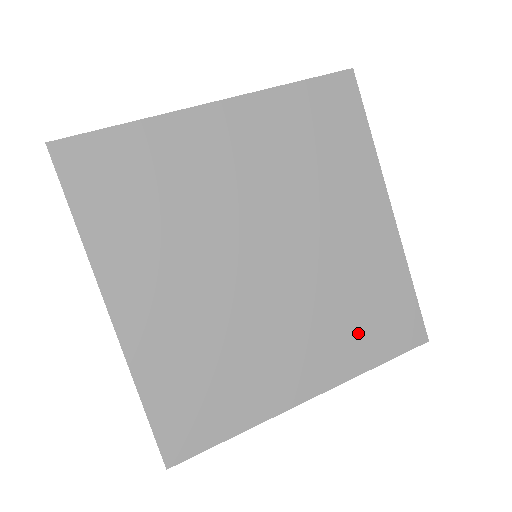
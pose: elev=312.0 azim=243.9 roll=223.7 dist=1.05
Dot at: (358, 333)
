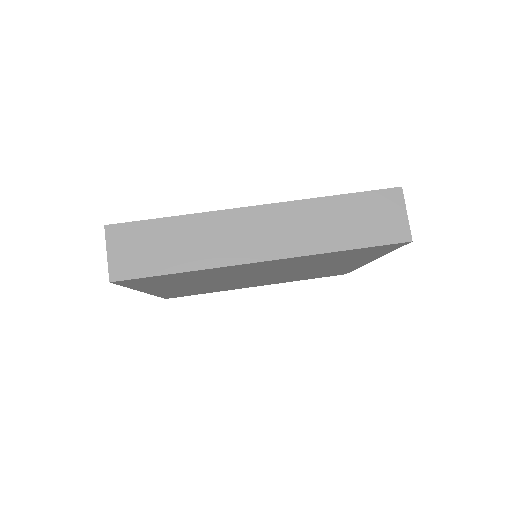
Dot at: (302, 278)
